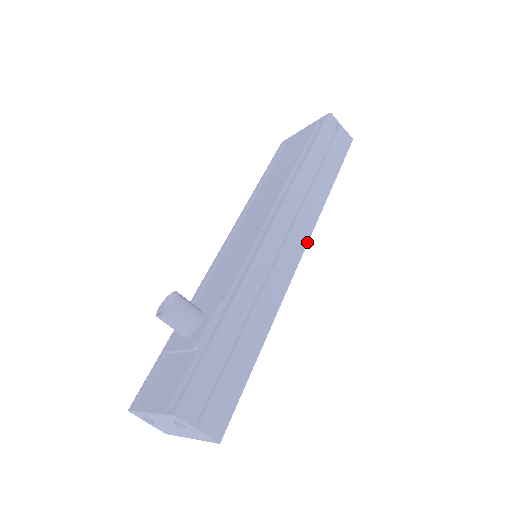
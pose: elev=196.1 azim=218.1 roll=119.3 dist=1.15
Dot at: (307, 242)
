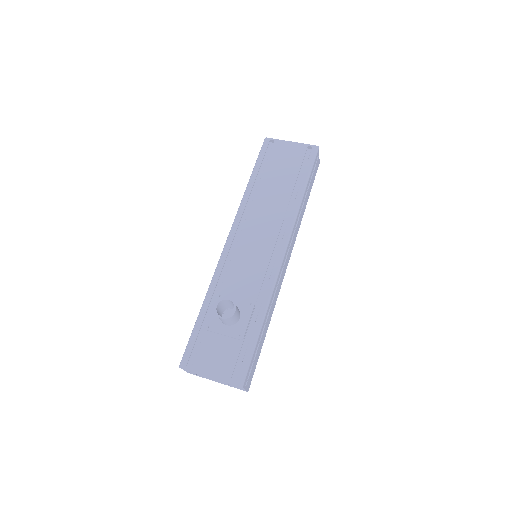
Dot at: occluded
